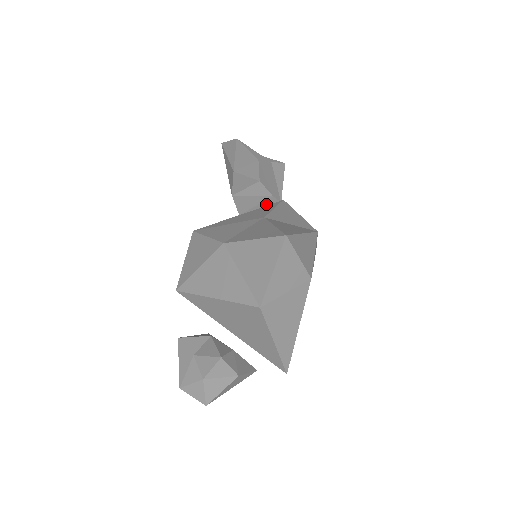
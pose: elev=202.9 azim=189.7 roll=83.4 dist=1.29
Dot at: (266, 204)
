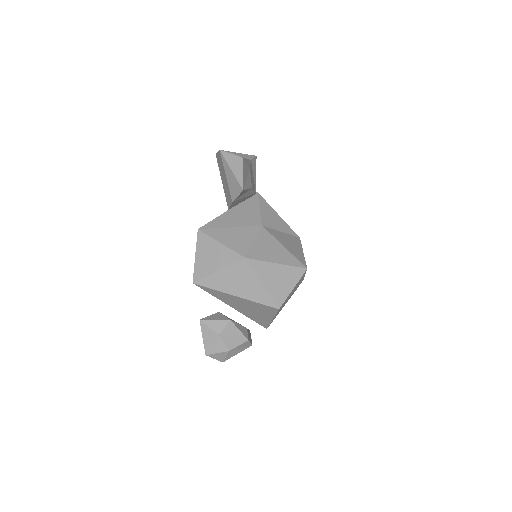
Dot at: (247, 198)
